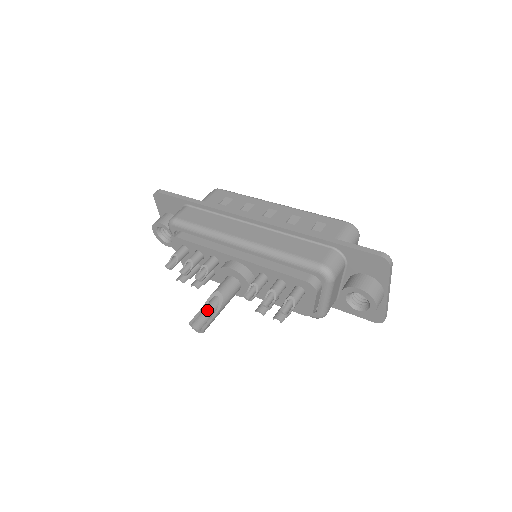
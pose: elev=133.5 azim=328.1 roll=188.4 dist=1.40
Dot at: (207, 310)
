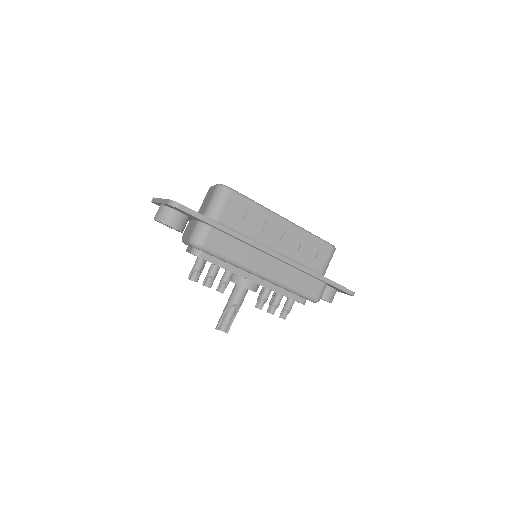
Dot at: (225, 313)
